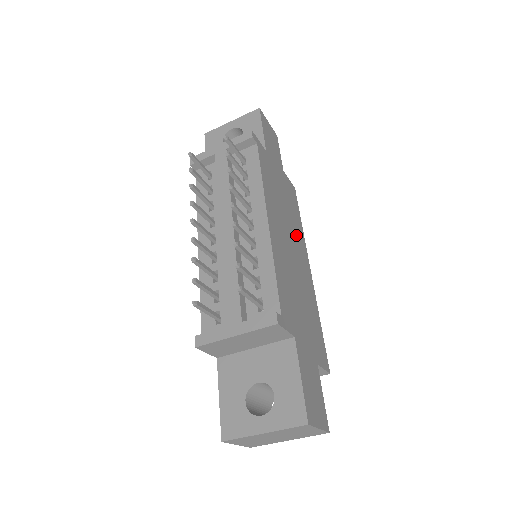
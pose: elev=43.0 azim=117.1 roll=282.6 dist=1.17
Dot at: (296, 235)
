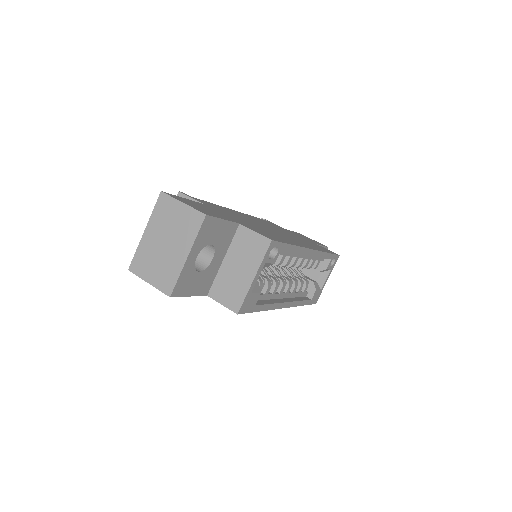
Dot at: (298, 240)
